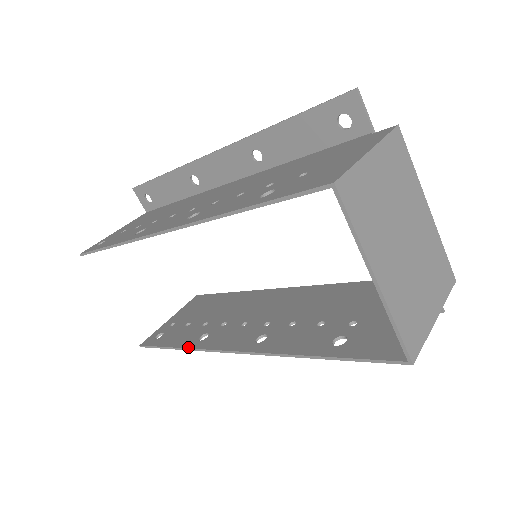
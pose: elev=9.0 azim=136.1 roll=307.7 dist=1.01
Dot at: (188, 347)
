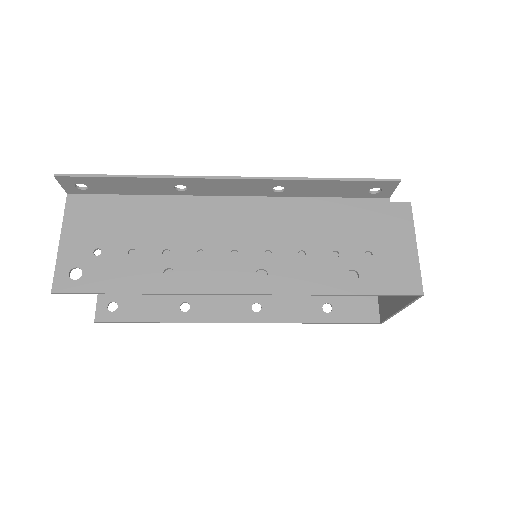
Dot at: (178, 321)
